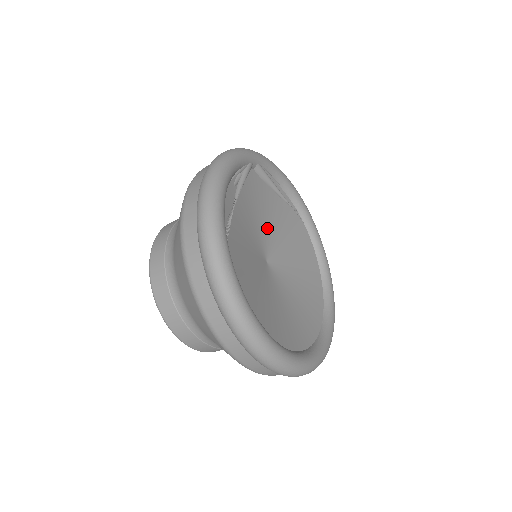
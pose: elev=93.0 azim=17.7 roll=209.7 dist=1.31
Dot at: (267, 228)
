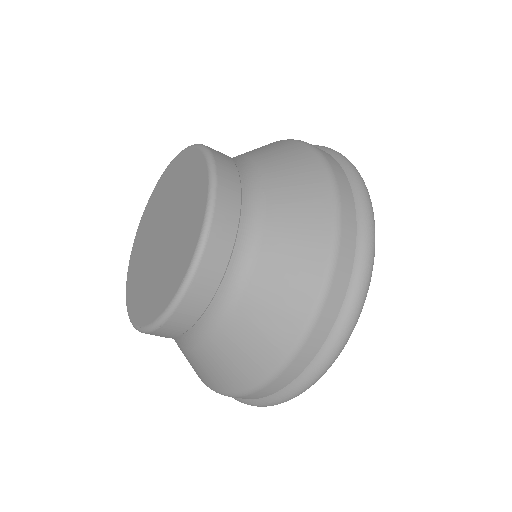
Dot at: occluded
